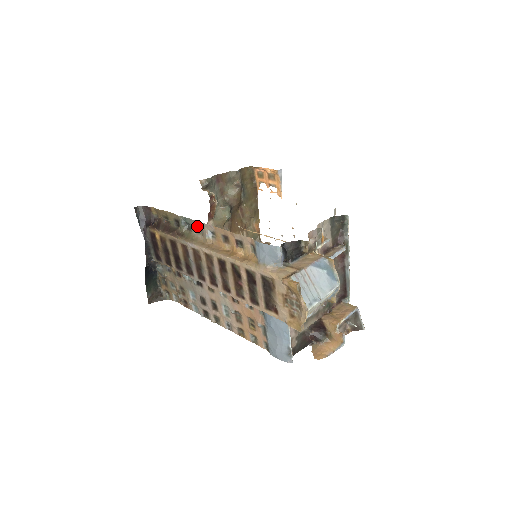
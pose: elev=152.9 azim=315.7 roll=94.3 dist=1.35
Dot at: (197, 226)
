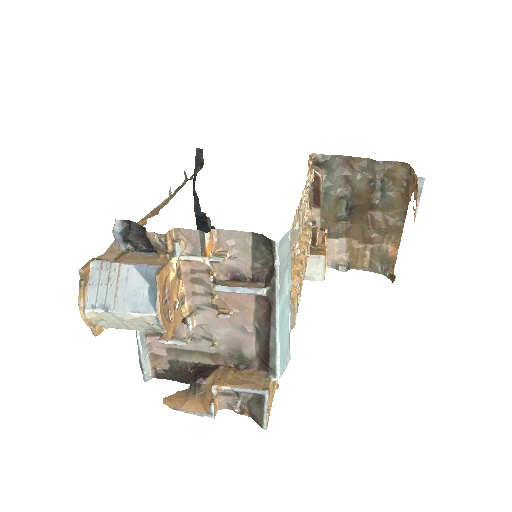
Dot at: occluded
